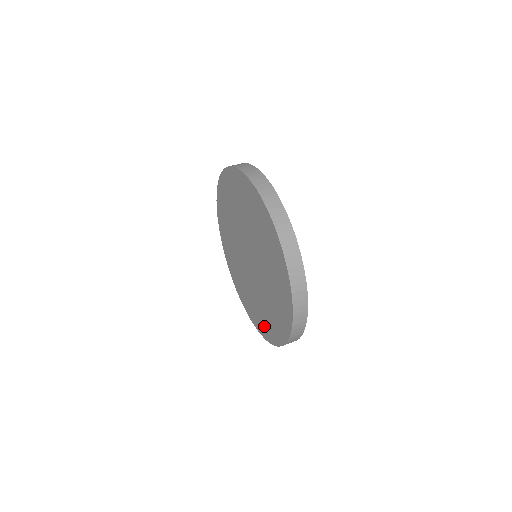
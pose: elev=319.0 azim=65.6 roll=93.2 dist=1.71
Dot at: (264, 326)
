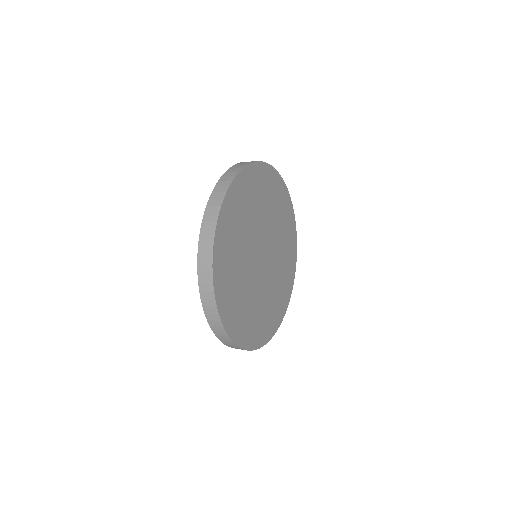
Dot at: occluded
